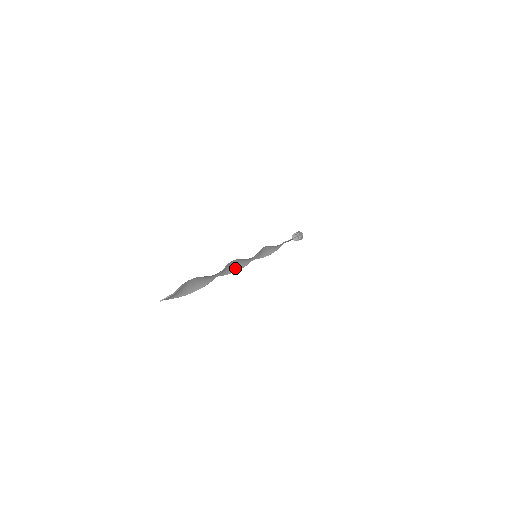
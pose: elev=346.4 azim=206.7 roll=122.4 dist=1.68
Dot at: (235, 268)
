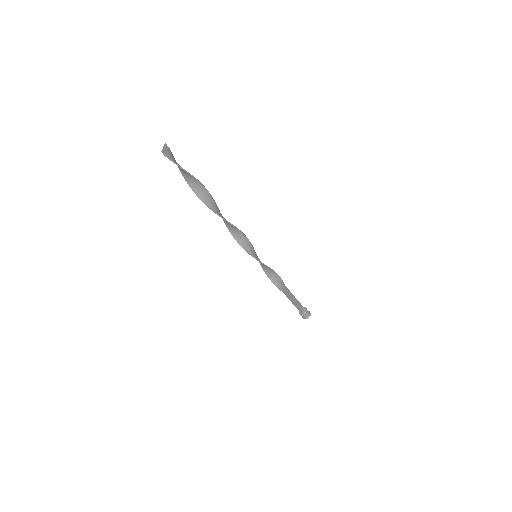
Dot at: (234, 228)
